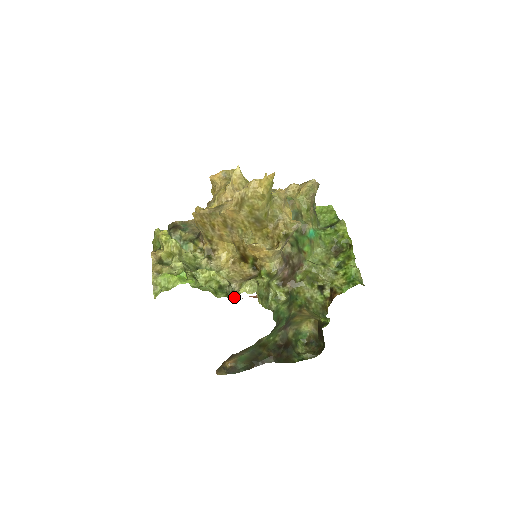
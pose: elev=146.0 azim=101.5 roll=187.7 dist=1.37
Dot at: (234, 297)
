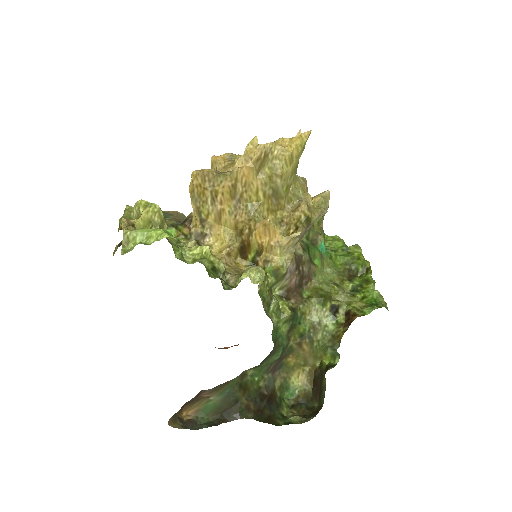
Dot at: (229, 289)
